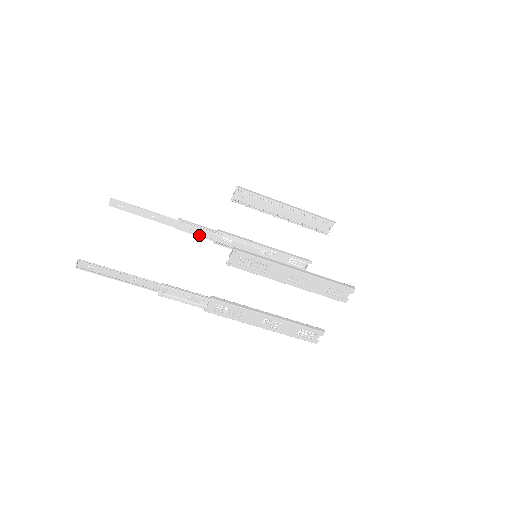
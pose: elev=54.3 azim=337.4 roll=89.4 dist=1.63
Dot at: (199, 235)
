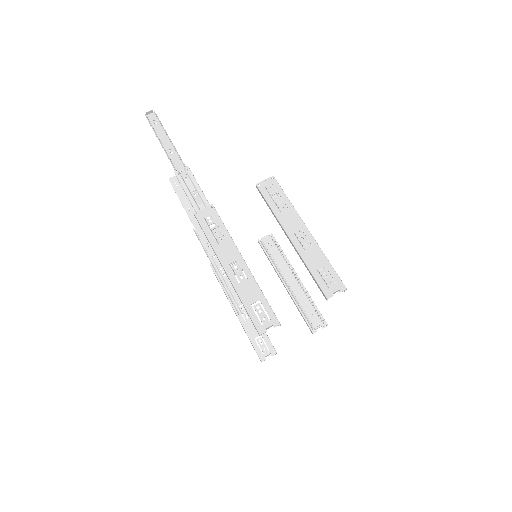
Dot at: (206, 248)
